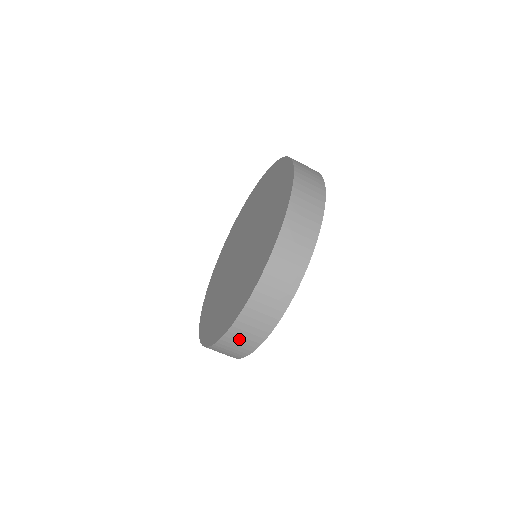
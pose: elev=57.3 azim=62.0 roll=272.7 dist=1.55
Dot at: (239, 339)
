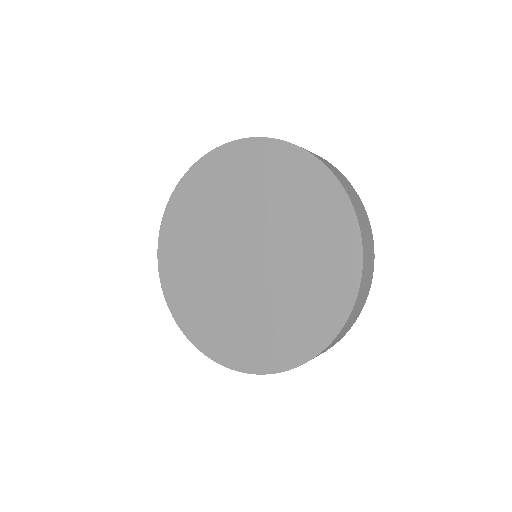
Dot at: occluded
